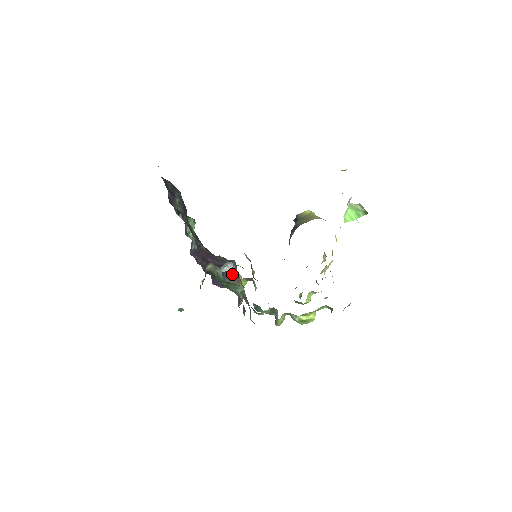
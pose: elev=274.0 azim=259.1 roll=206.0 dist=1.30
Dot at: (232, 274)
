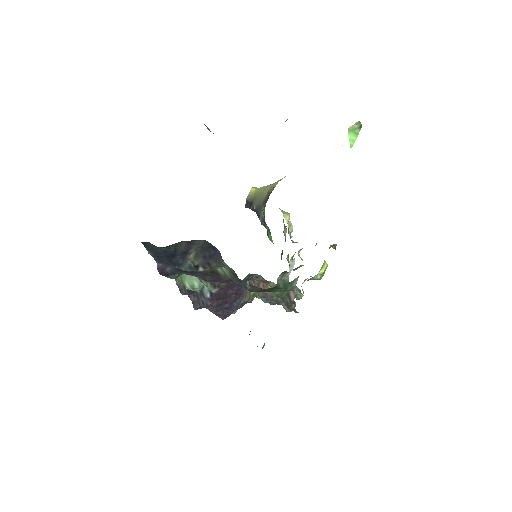
Dot at: occluded
